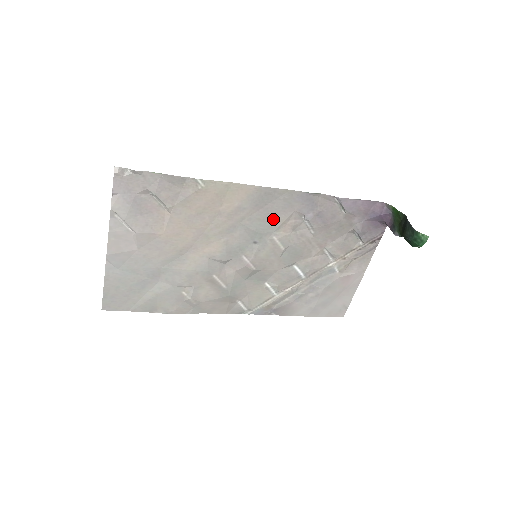
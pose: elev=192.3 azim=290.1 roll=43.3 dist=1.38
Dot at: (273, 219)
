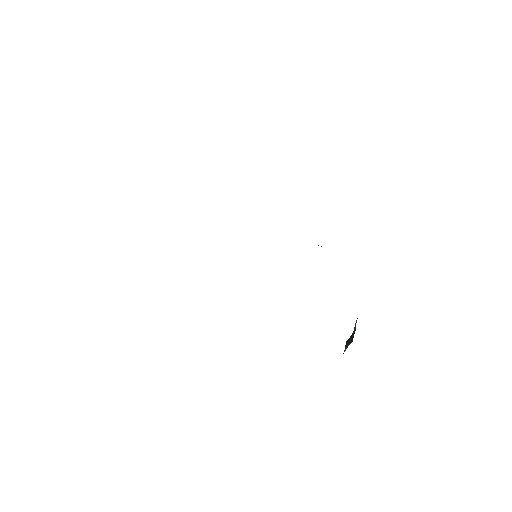
Dot at: occluded
